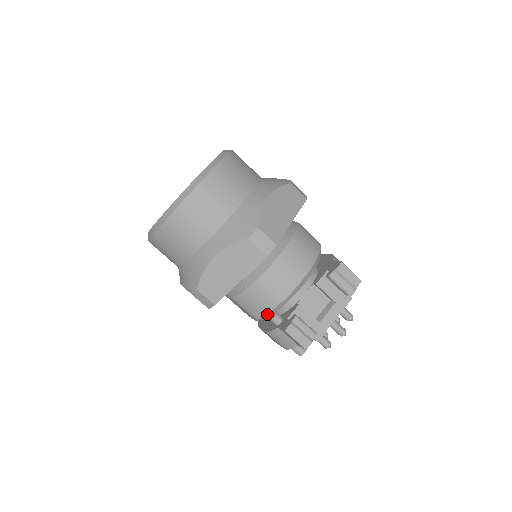
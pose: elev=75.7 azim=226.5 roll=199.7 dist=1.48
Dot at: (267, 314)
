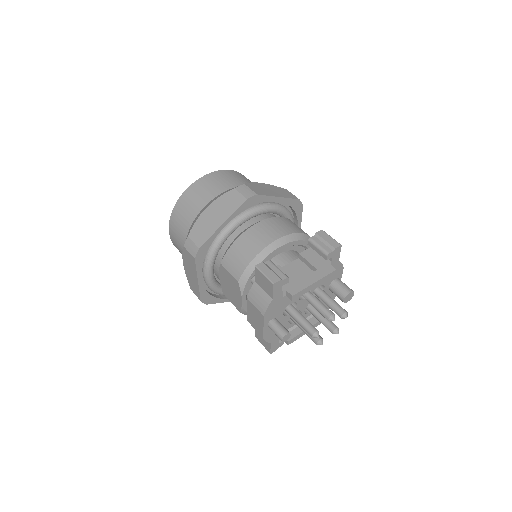
Dot at: (246, 269)
